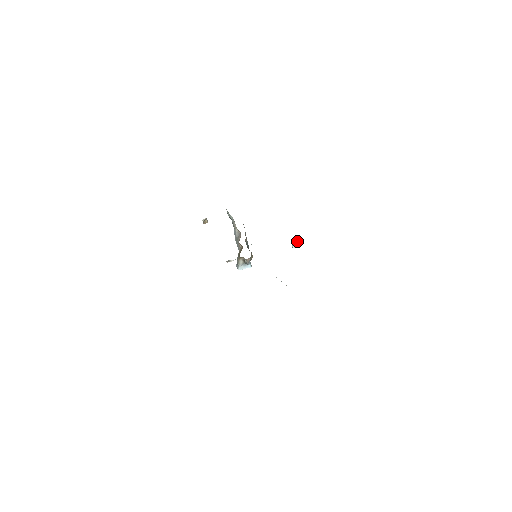
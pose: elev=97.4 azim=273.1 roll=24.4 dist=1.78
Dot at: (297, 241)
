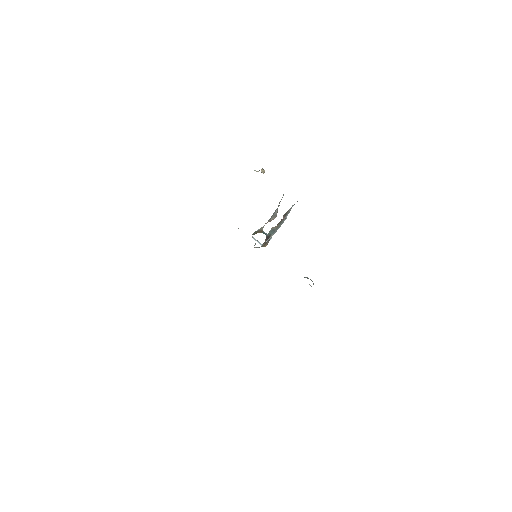
Dot at: occluded
